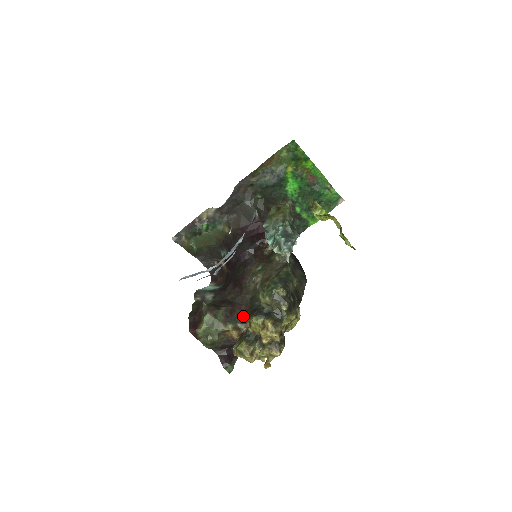
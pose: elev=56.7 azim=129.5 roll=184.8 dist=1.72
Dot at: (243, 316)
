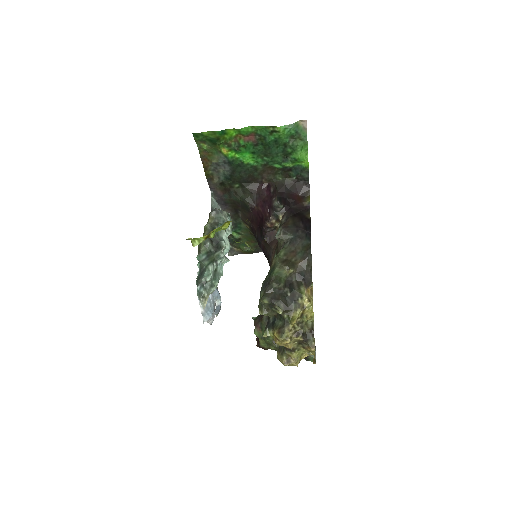
Dot at: occluded
